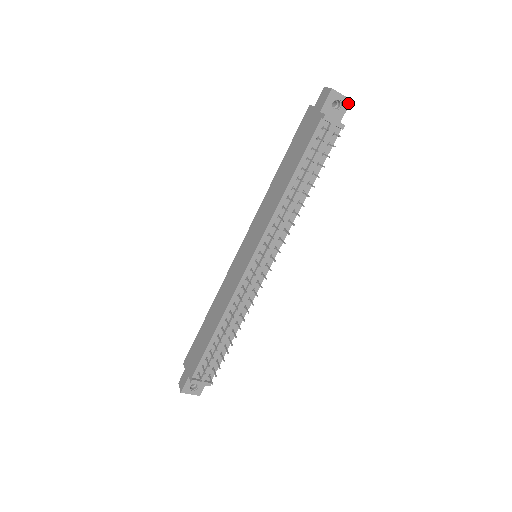
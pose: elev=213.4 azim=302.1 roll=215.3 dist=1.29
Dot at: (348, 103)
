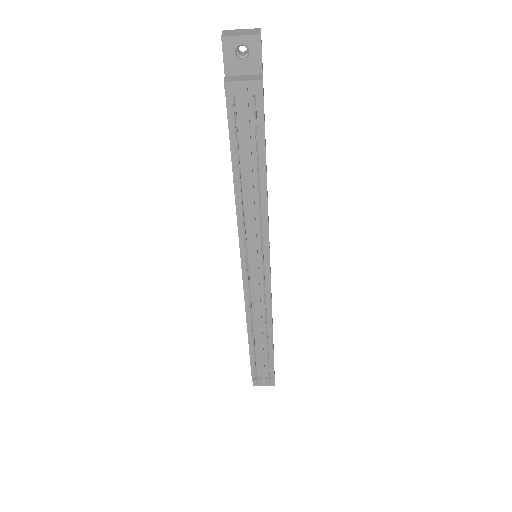
Dot at: (258, 41)
